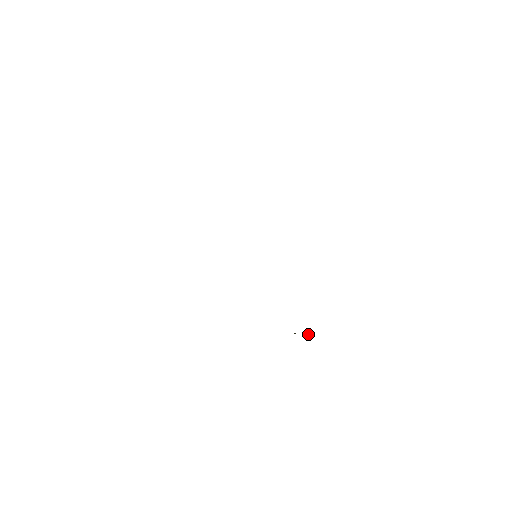
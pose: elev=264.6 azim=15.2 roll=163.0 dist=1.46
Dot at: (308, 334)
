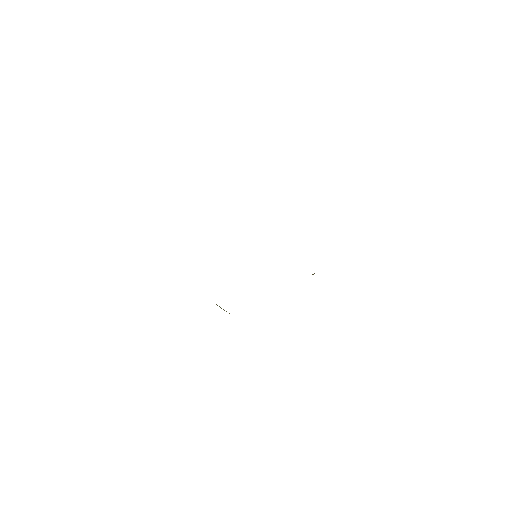
Dot at: (229, 313)
